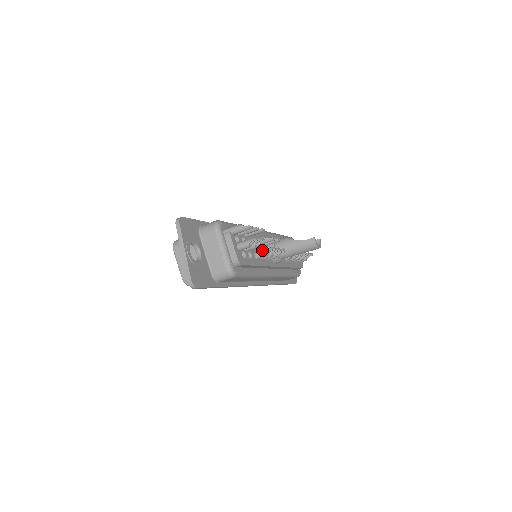
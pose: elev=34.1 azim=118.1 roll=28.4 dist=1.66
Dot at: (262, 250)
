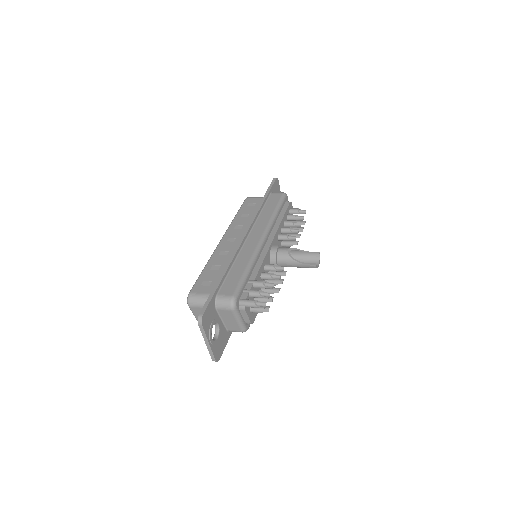
Dot at: (269, 290)
